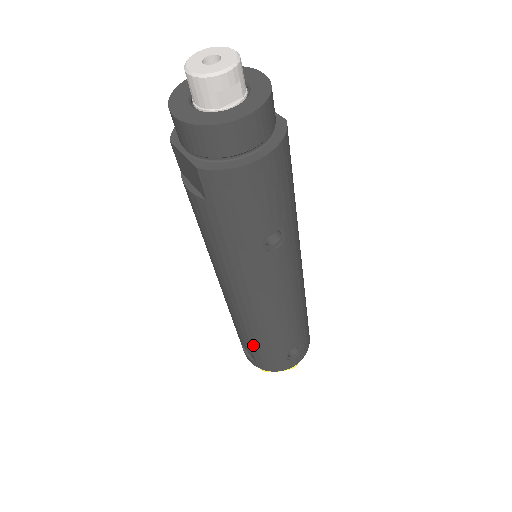
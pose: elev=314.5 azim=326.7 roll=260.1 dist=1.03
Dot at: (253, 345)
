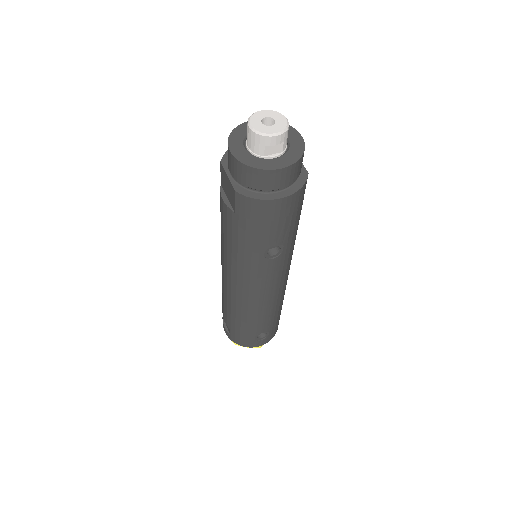
Dot at: (233, 321)
